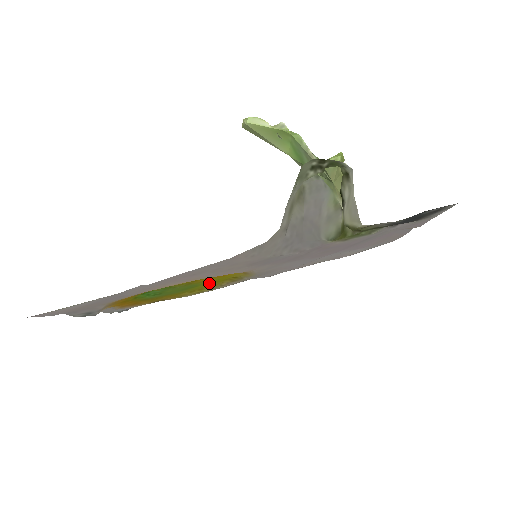
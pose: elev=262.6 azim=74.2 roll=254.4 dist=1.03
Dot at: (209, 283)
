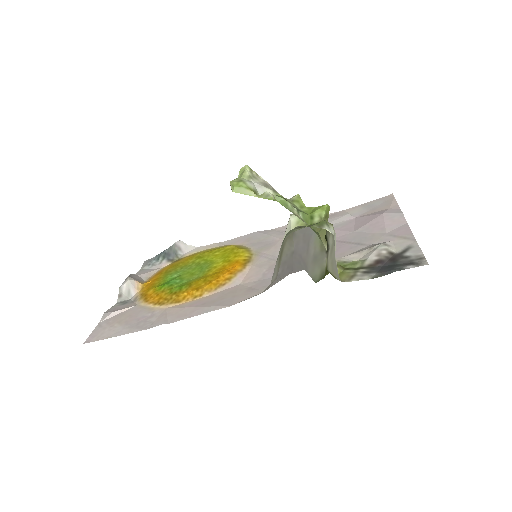
Dot at: (219, 257)
